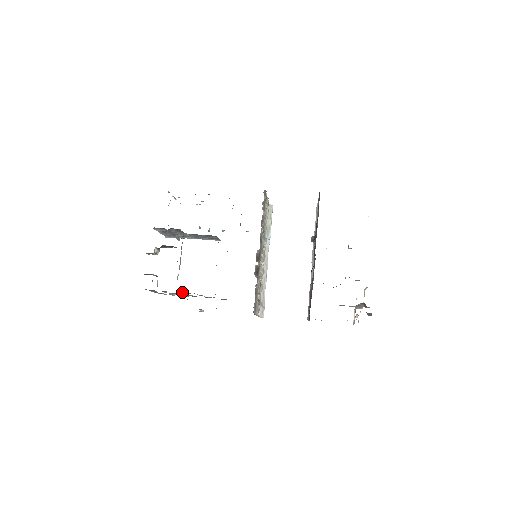
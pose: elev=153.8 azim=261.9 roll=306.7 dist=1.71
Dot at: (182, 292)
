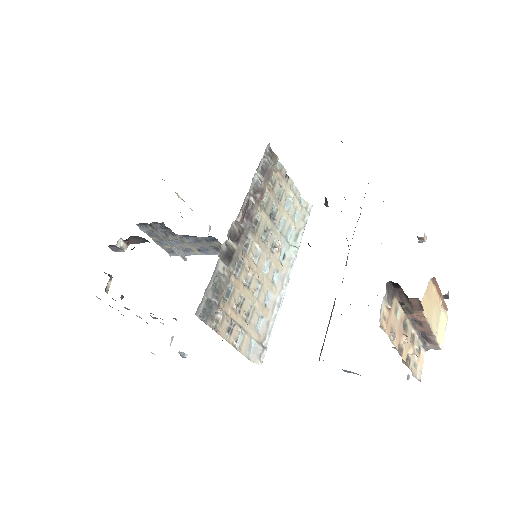
Dot at: occluded
